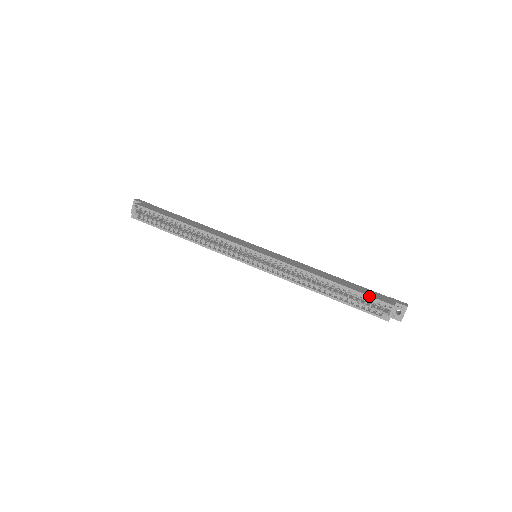
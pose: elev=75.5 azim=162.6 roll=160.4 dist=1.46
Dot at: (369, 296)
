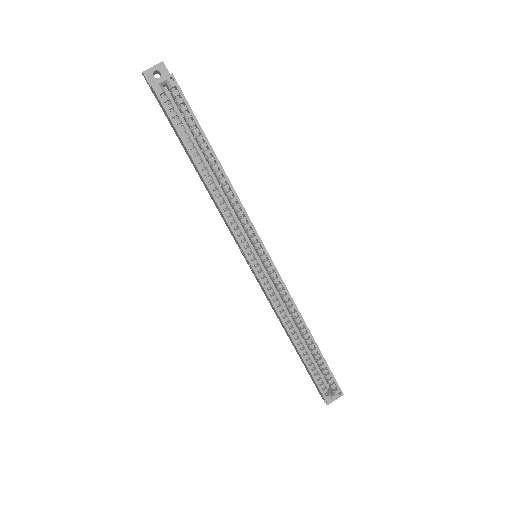
Dot at: (332, 373)
